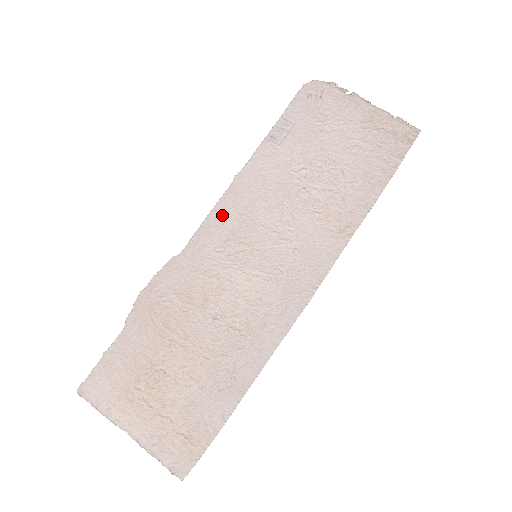
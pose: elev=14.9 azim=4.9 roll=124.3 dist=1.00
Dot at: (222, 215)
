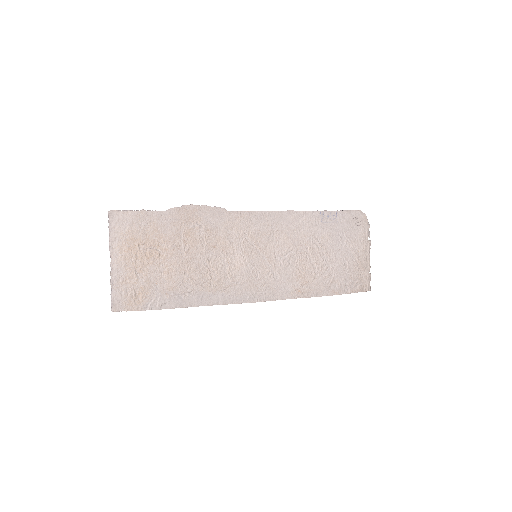
Dot at: (265, 219)
